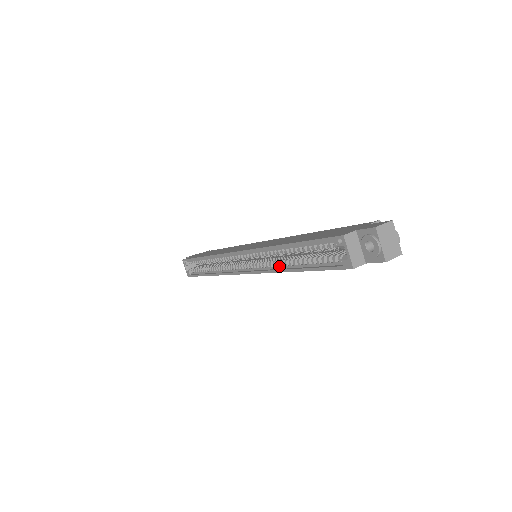
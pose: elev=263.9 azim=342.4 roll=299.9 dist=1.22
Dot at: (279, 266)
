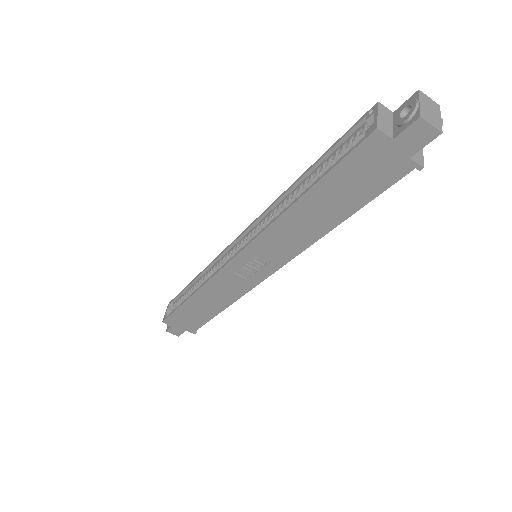
Dot at: occluded
